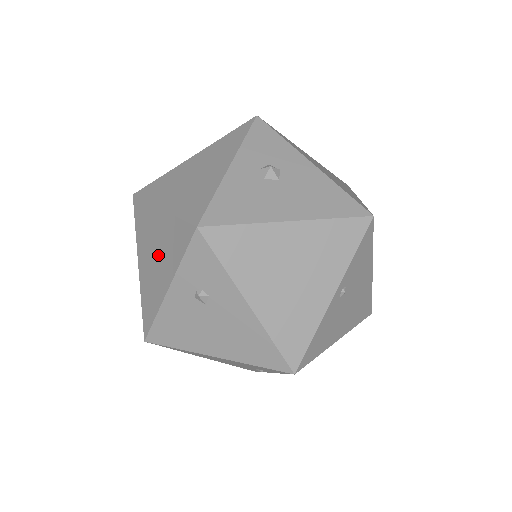
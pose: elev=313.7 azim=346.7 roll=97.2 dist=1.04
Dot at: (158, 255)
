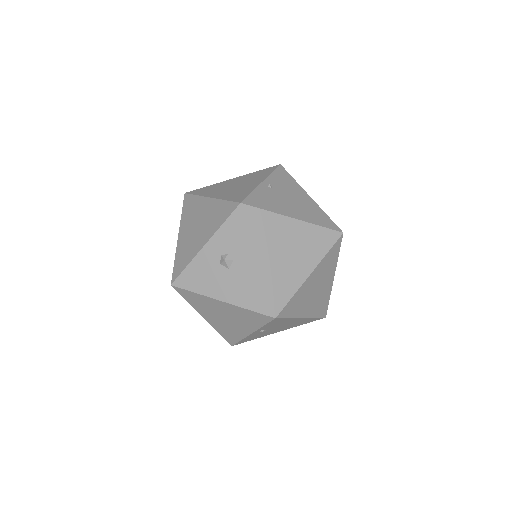
Dot at: occluded
